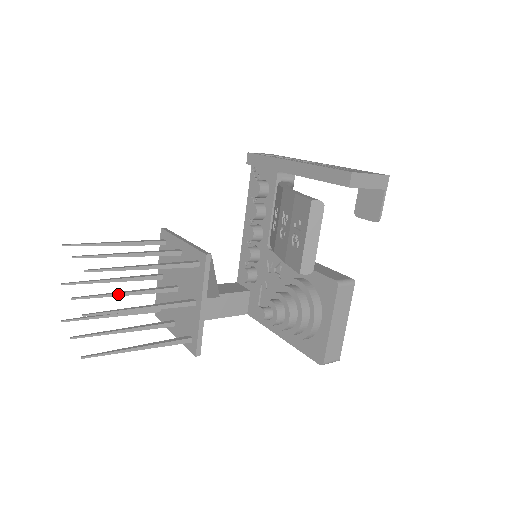
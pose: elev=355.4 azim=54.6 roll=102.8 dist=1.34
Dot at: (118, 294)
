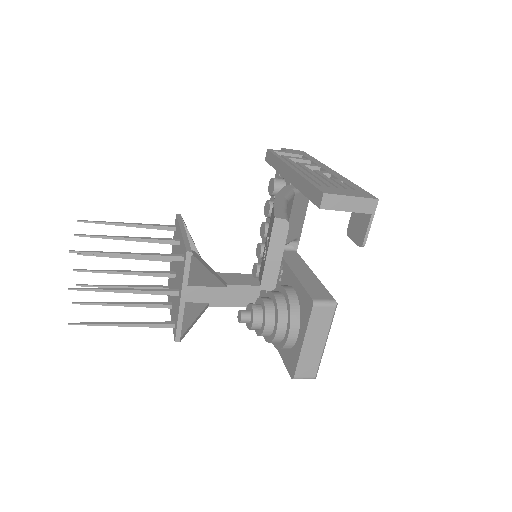
Dot at: (116, 272)
